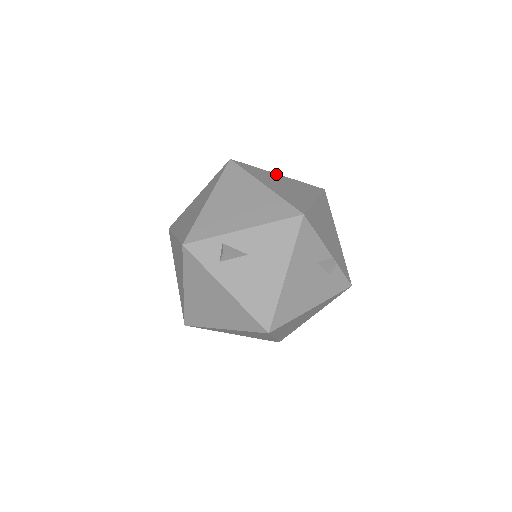
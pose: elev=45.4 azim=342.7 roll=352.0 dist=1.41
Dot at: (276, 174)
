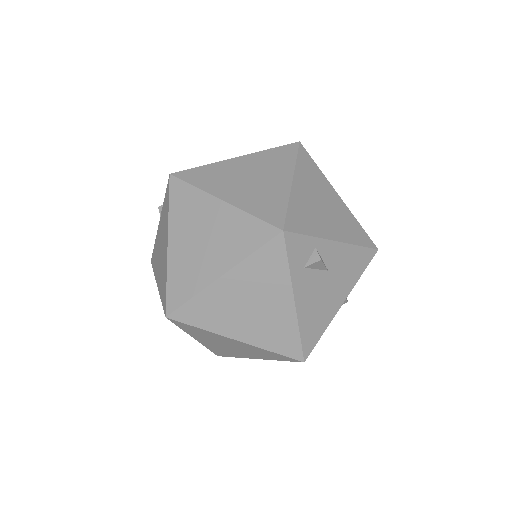
Dot at: occluded
